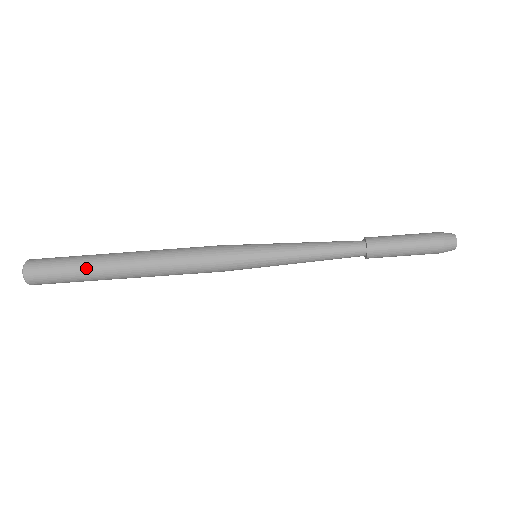
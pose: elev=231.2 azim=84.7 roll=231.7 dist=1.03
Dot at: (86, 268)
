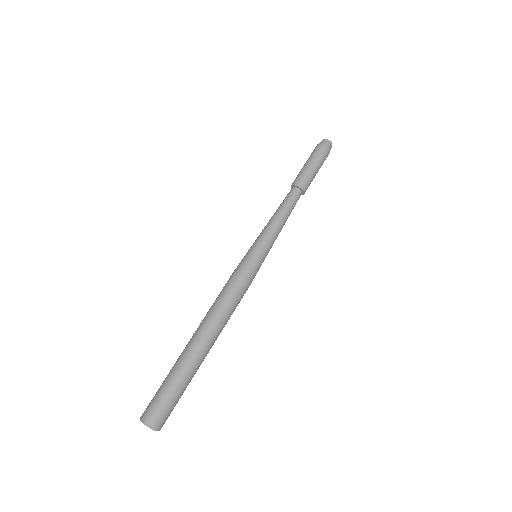
Dot at: (172, 367)
